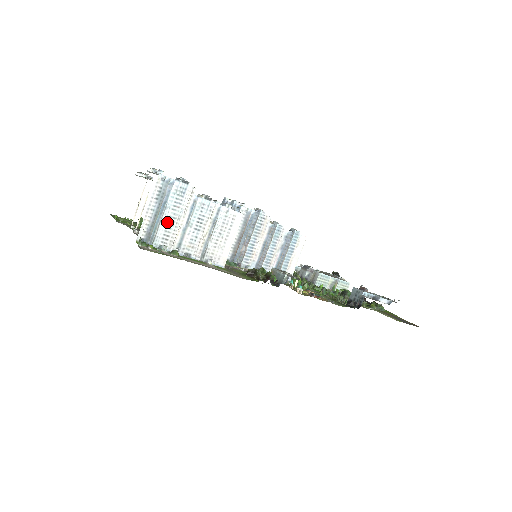
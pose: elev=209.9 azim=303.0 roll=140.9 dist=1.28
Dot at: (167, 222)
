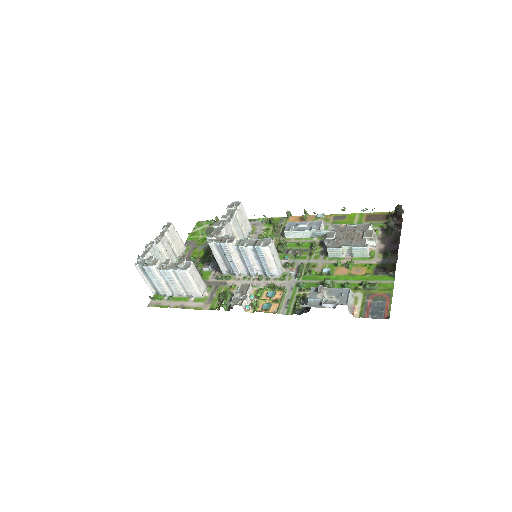
Dot at: (157, 284)
